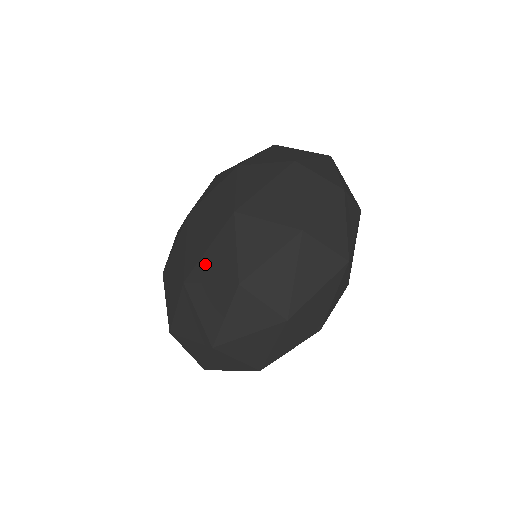
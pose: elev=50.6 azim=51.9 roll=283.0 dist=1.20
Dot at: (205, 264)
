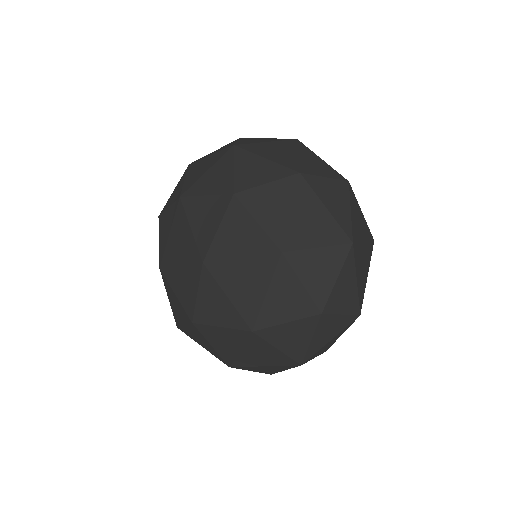
Dot at: (271, 308)
